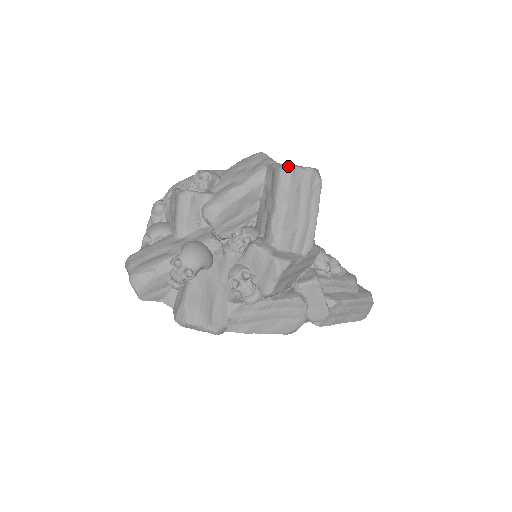
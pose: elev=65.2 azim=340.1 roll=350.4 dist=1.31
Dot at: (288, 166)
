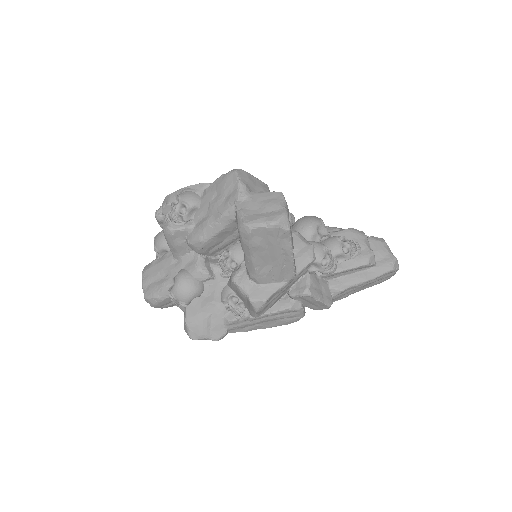
Dot at: (245, 227)
